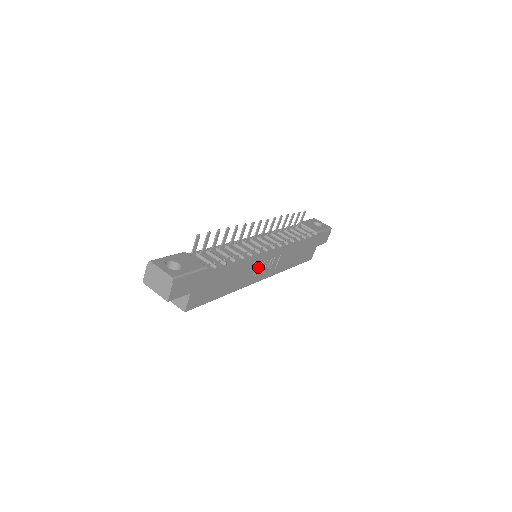
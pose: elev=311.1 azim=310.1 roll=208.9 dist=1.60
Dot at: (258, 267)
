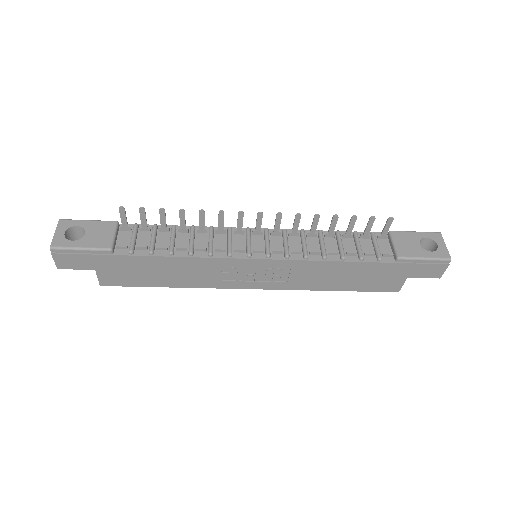
Dot at: (237, 272)
